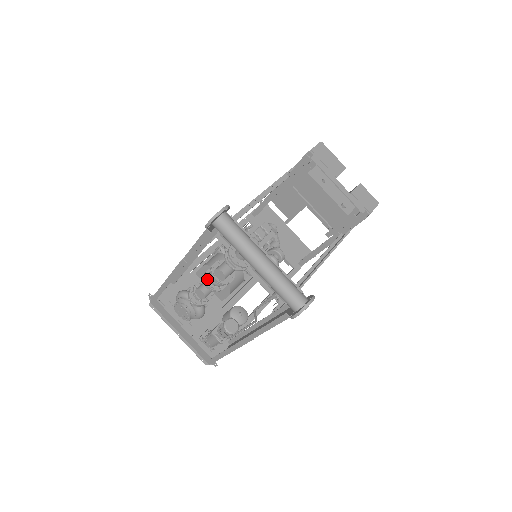
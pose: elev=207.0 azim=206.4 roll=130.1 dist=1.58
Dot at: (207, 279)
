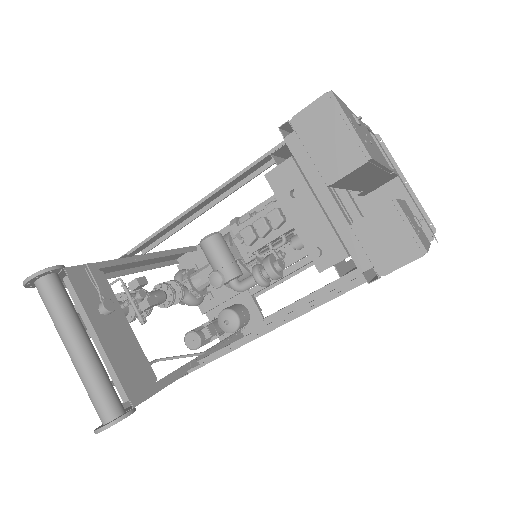
Dot at: occluded
